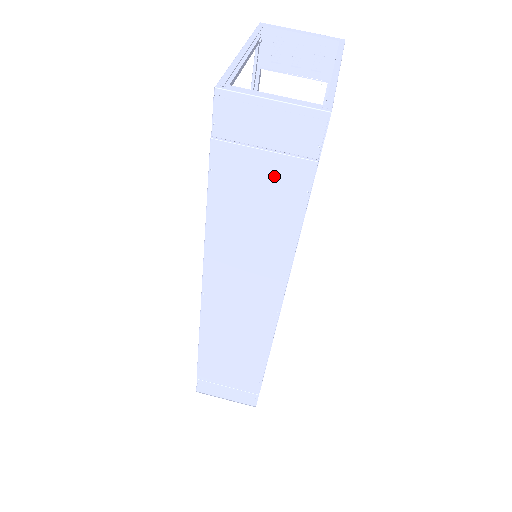
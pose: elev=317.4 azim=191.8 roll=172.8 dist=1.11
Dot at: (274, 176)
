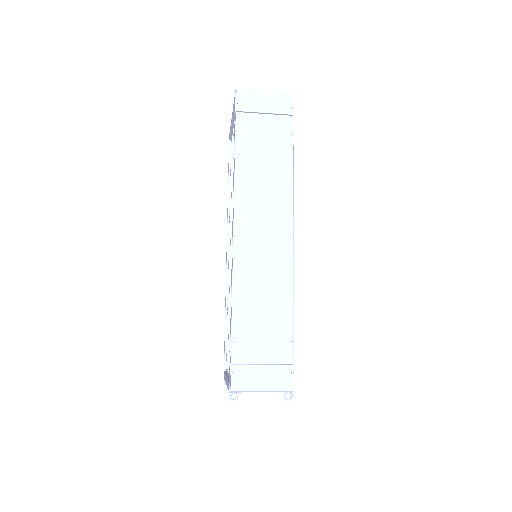
Dot at: (272, 128)
